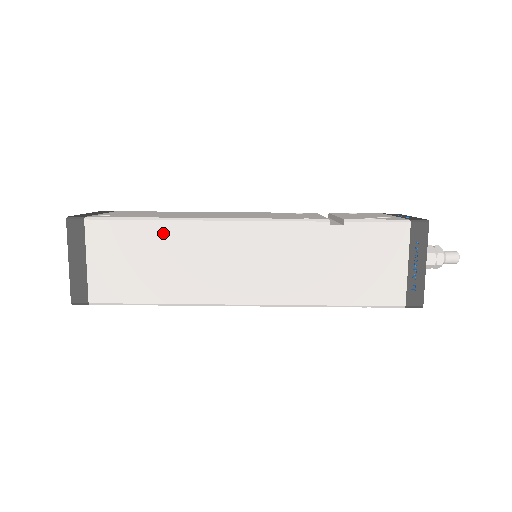
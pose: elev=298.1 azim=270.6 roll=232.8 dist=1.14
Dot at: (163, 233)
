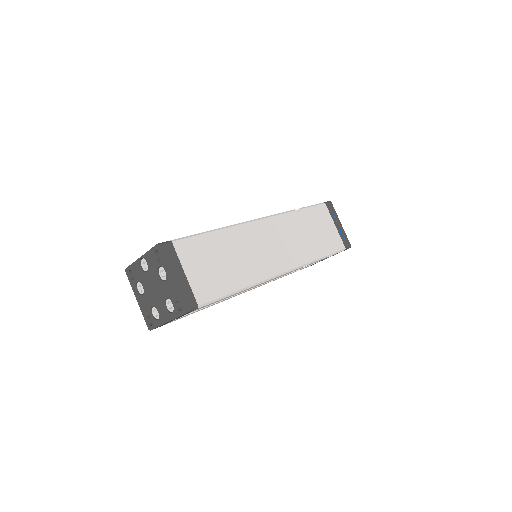
Dot at: (223, 238)
